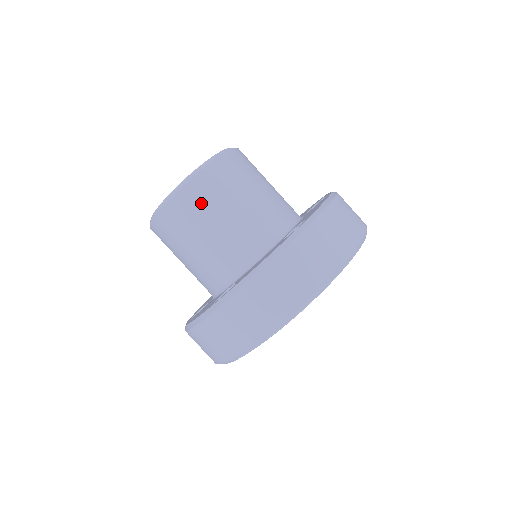
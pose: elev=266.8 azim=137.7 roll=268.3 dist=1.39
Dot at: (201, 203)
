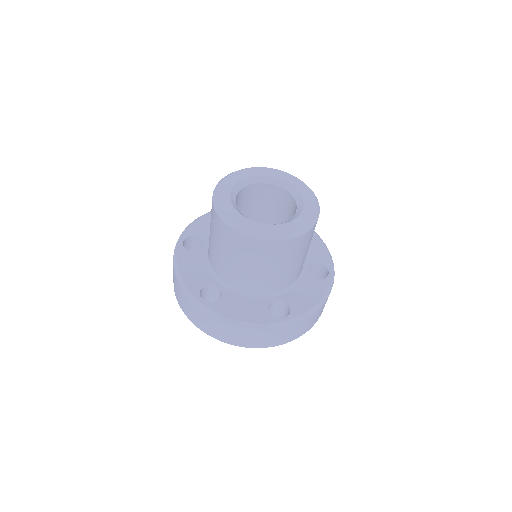
Dot at: (251, 252)
